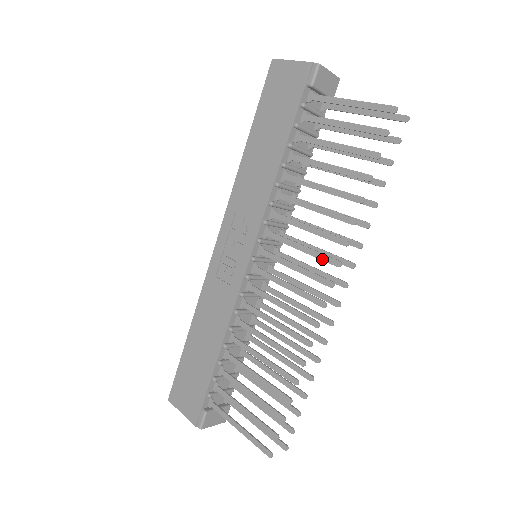
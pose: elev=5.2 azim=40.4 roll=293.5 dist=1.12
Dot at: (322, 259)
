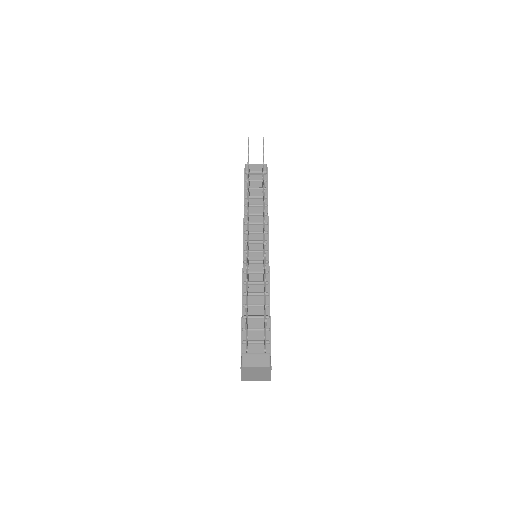
Dot at: occluded
